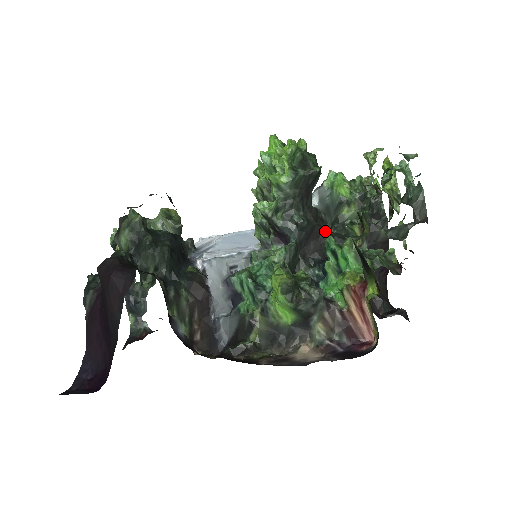
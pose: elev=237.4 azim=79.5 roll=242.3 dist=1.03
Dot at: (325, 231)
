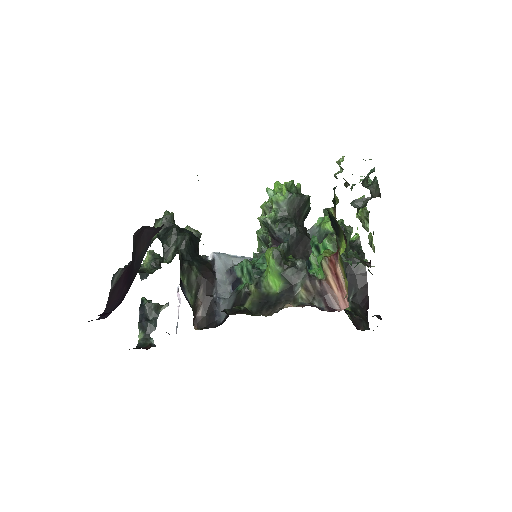
Dot at: occluded
